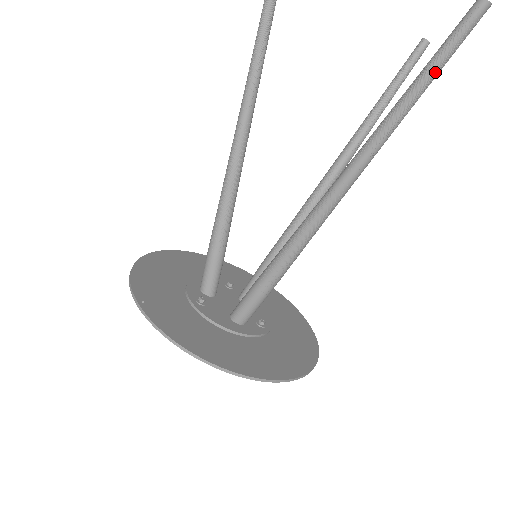
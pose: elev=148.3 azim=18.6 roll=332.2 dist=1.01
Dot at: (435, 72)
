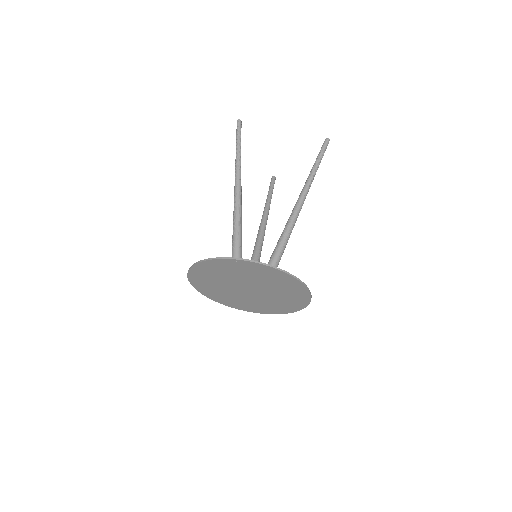
Dot at: (321, 159)
